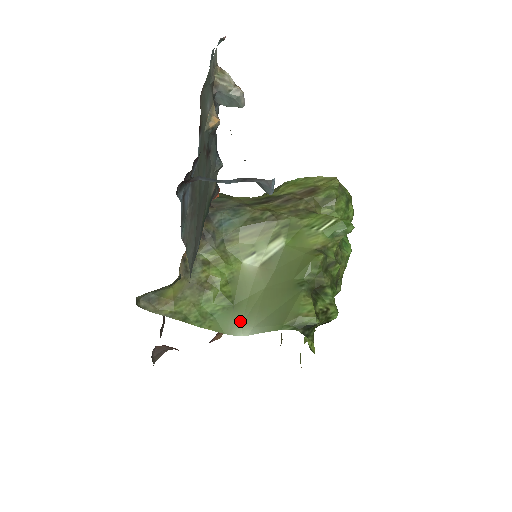
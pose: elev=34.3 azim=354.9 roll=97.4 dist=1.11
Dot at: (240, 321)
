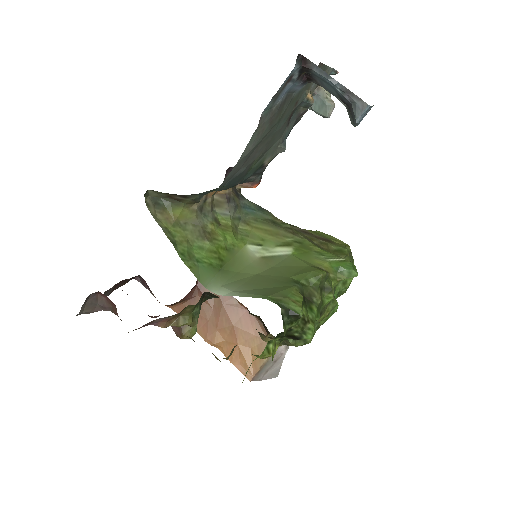
Dot at: (220, 283)
